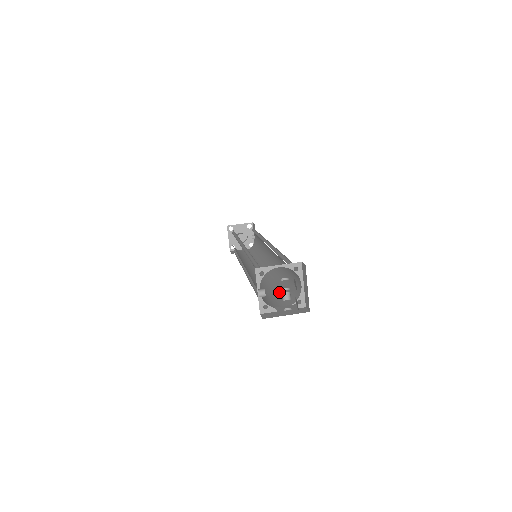
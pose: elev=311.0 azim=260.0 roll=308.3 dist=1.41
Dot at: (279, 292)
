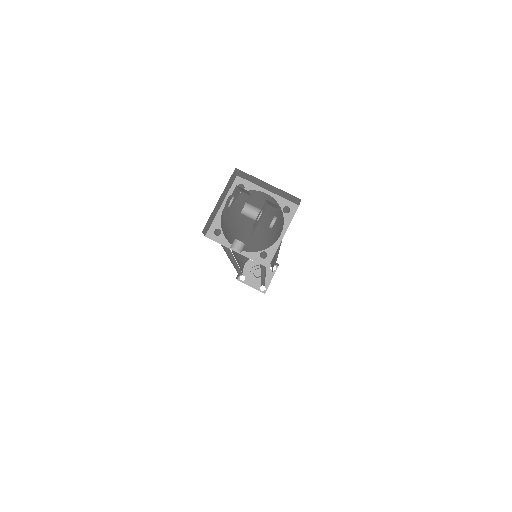
Dot at: occluded
